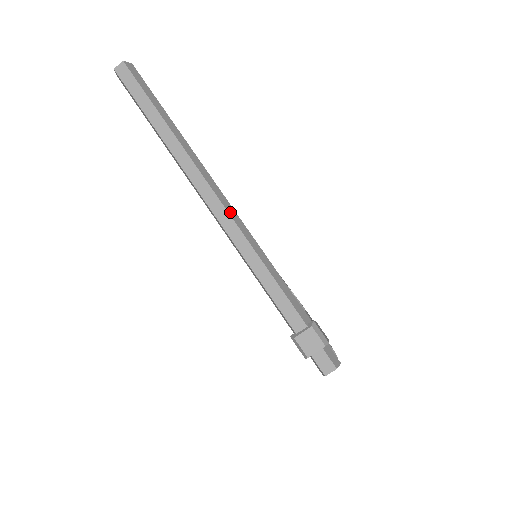
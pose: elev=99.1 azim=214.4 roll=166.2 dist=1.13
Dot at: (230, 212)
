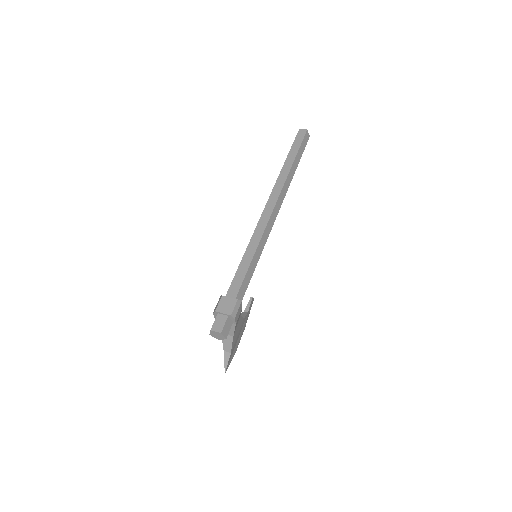
Dot at: (271, 219)
